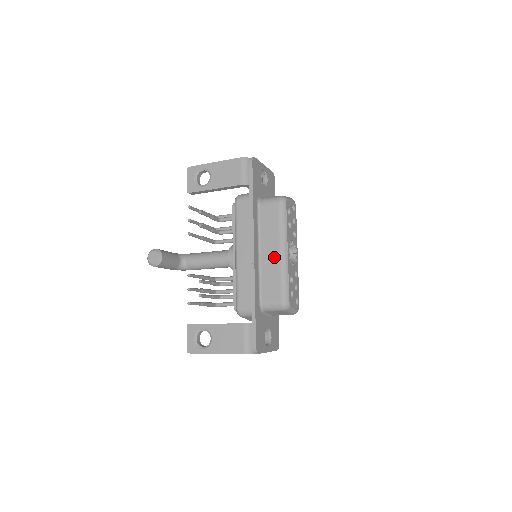
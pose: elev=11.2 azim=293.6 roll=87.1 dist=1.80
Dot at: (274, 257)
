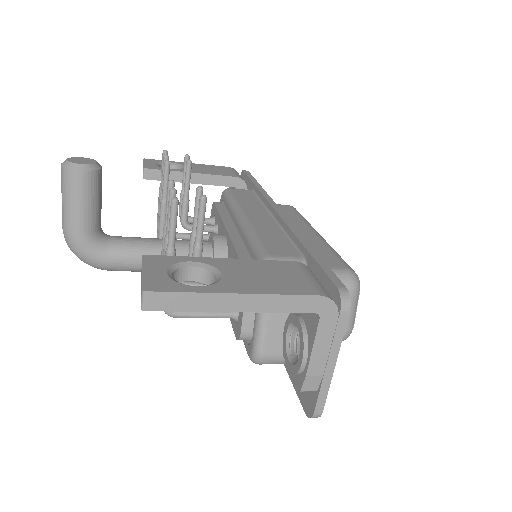
Dot at: (308, 234)
